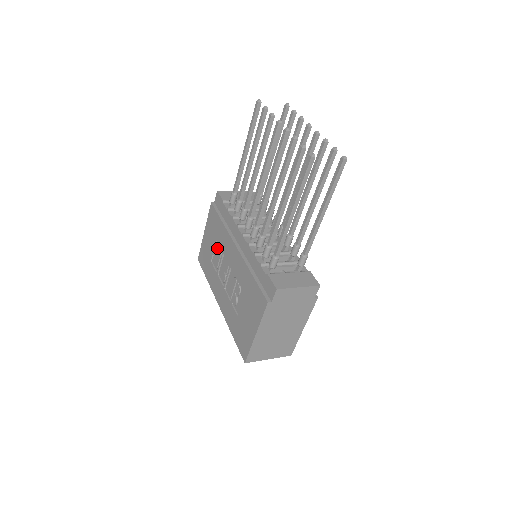
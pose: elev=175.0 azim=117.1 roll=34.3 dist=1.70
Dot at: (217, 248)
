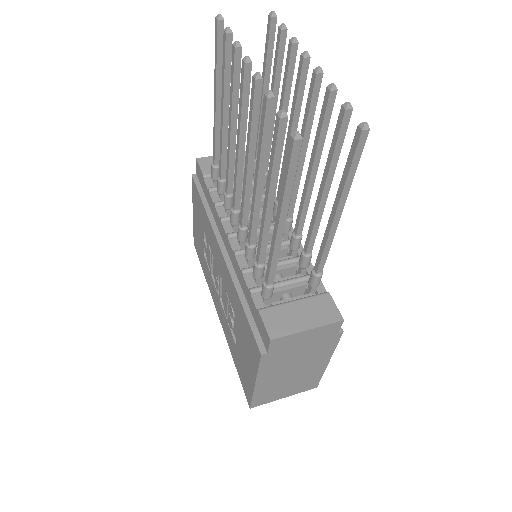
Dot at: (206, 240)
